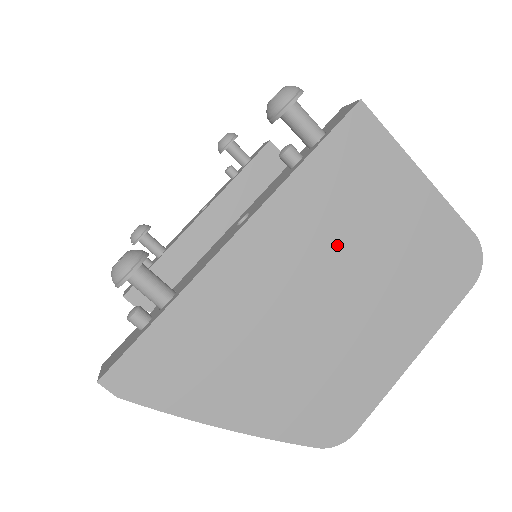
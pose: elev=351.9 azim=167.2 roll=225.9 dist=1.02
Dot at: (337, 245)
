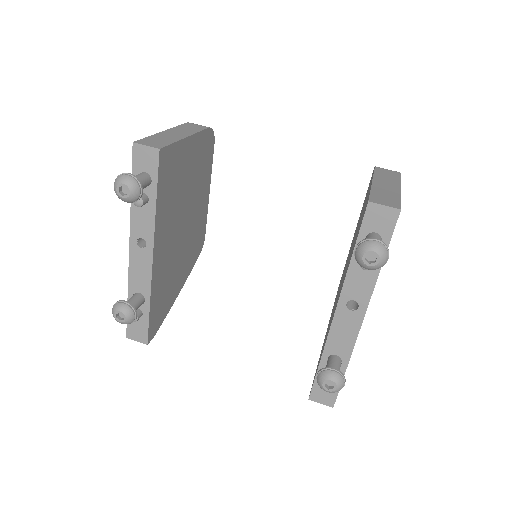
Dot at: occluded
